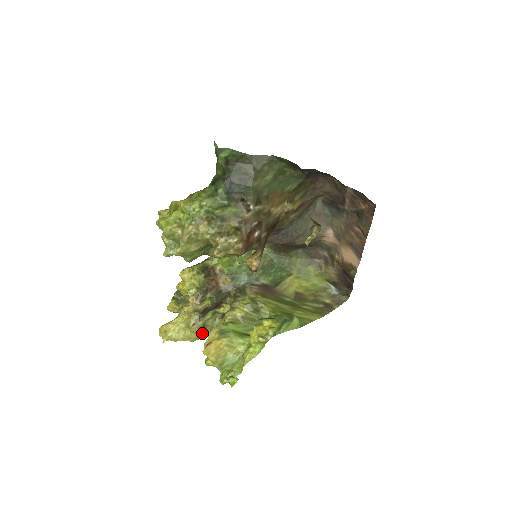
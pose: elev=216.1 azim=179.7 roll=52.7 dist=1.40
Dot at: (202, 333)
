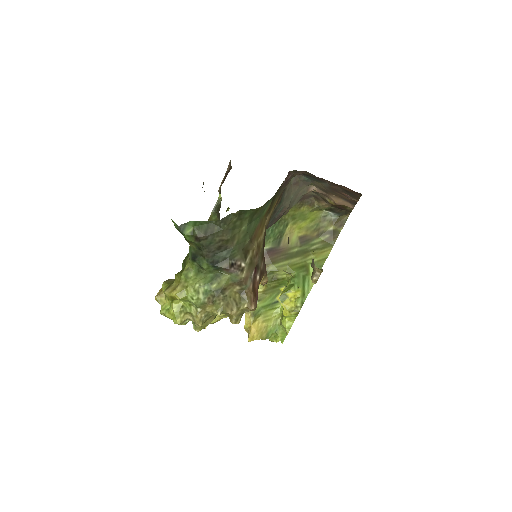
Dot at: occluded
